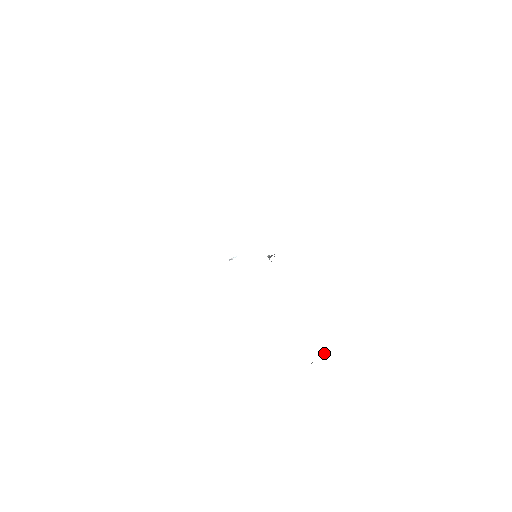
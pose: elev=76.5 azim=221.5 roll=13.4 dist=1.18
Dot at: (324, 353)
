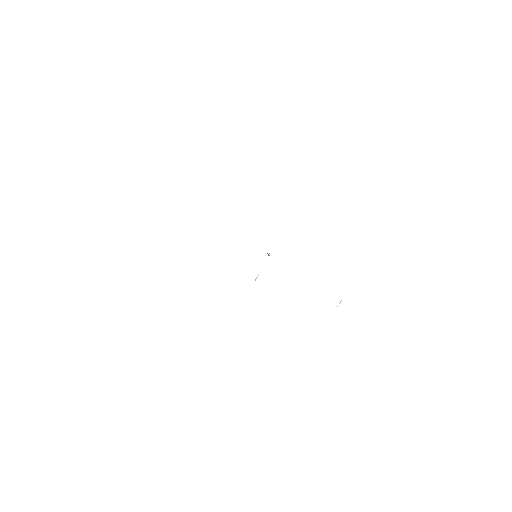
Dot at: (340, 302)
